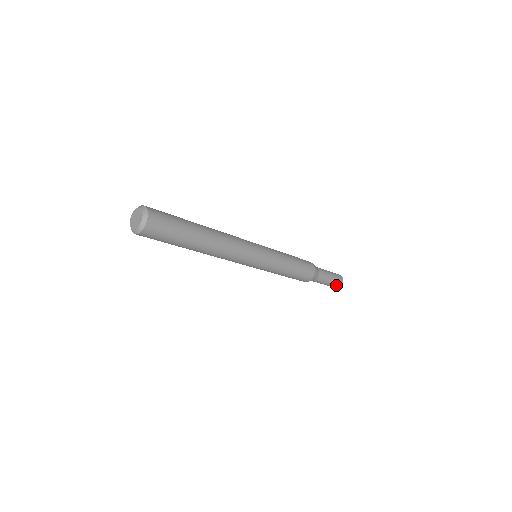
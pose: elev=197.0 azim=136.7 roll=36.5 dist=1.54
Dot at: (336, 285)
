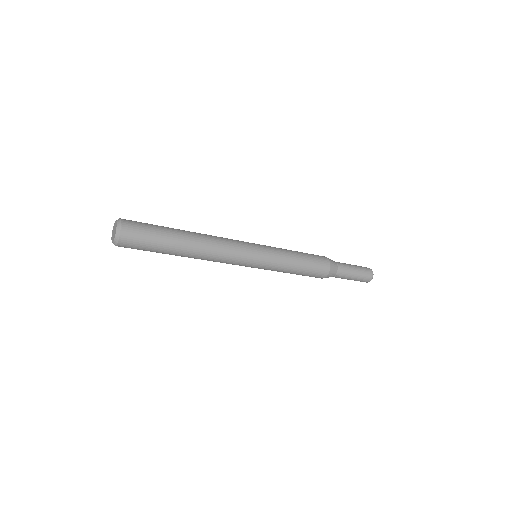
Dot at: (360, 281)
